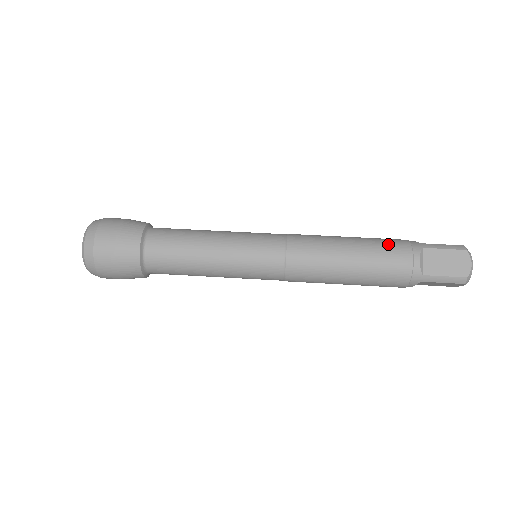
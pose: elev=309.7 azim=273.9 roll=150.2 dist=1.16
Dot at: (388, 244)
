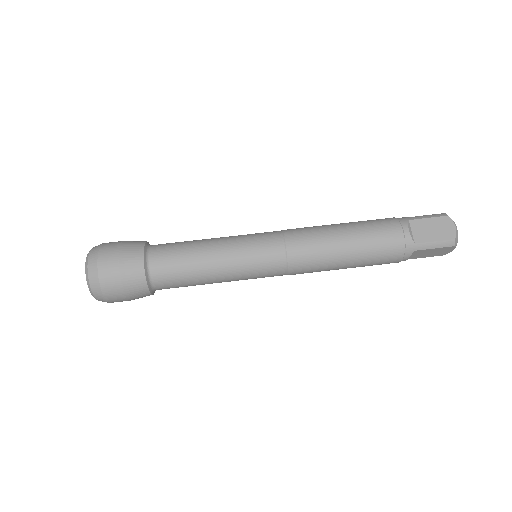
Dot at: (377, 222)
